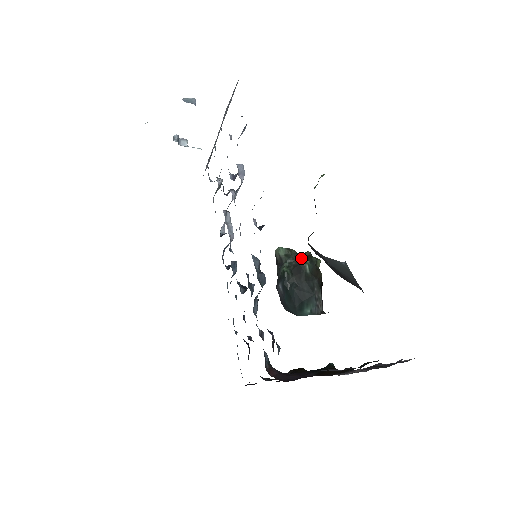
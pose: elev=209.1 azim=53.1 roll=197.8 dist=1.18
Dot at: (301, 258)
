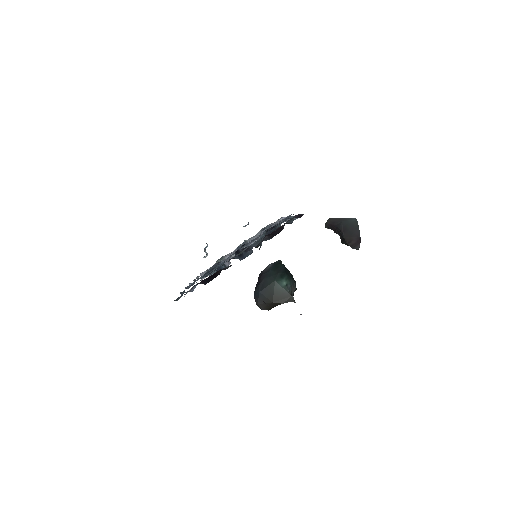
Dot at: occluded
